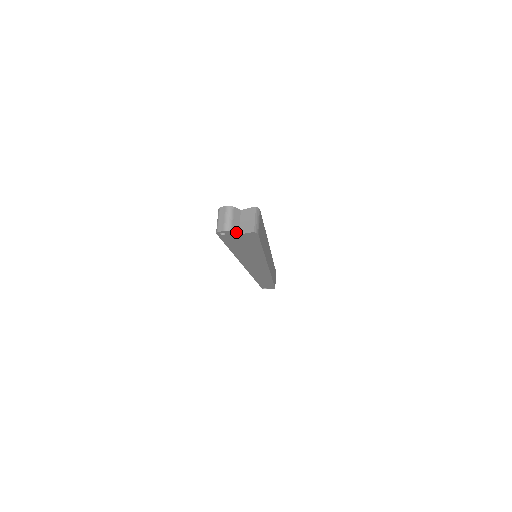
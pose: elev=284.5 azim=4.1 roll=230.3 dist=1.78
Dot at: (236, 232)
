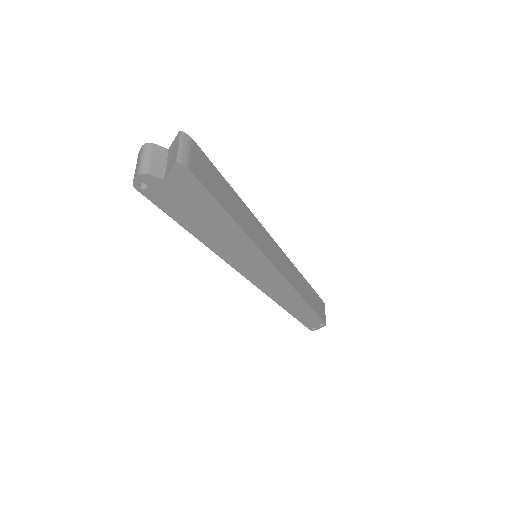
Dot at: (158, 176)
